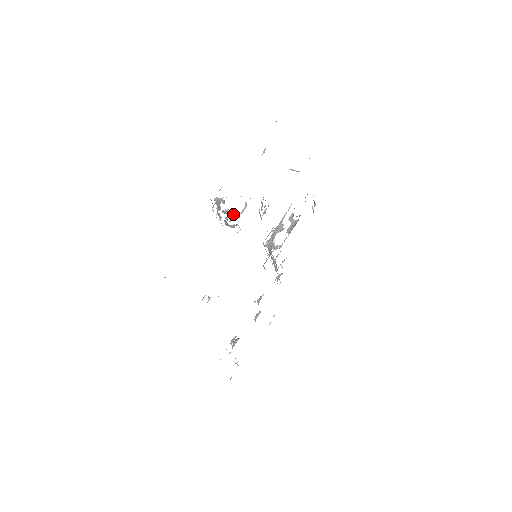
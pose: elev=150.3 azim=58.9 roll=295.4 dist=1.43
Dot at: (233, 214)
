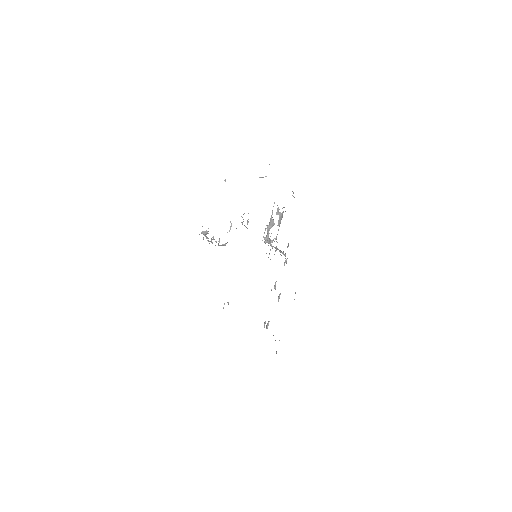
Dot at: occluded
